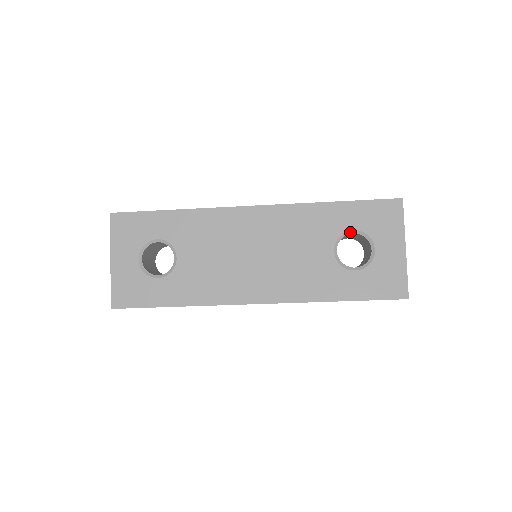
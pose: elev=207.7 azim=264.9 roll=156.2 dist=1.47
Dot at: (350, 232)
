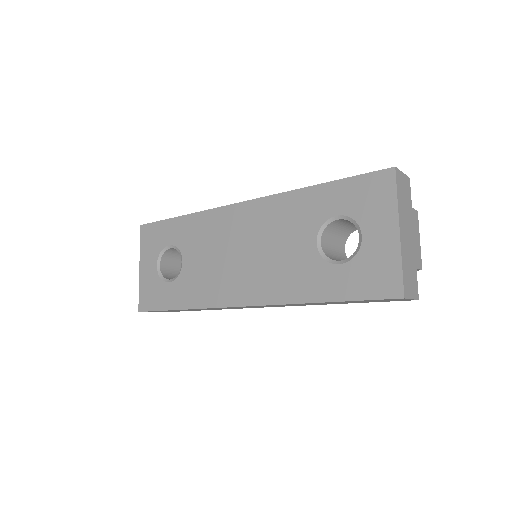
Dot at: (334, 218)
